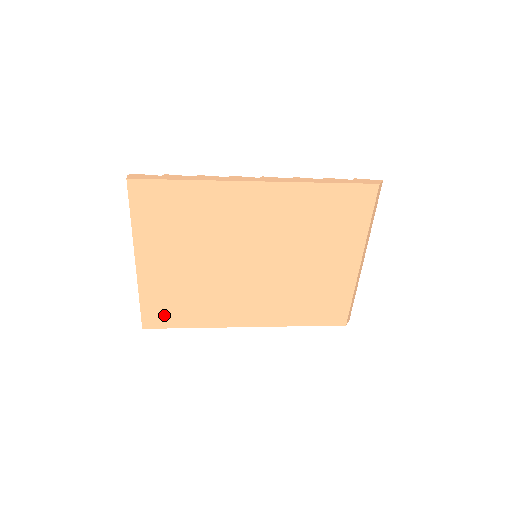
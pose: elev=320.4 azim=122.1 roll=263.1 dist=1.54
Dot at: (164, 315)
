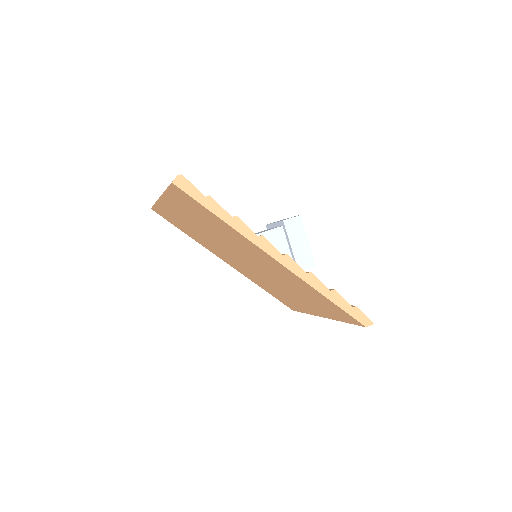
Dot at: (170, 219)
